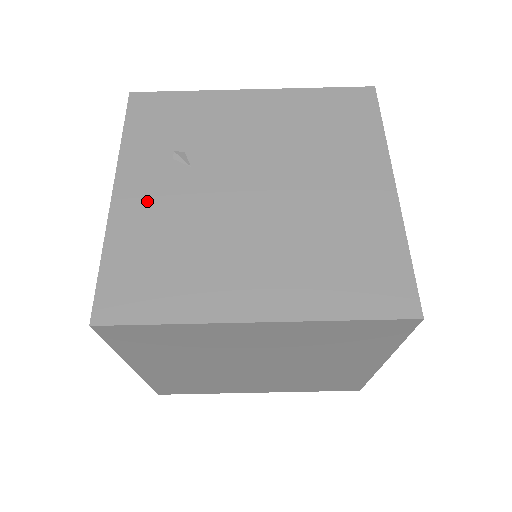
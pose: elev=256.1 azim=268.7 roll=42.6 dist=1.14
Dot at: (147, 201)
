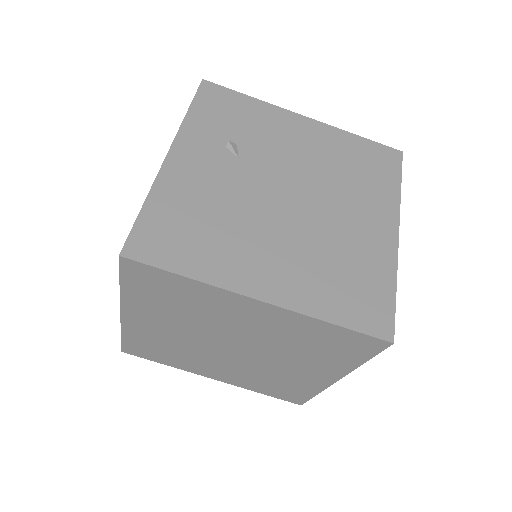
Dot at: (195, 172)
